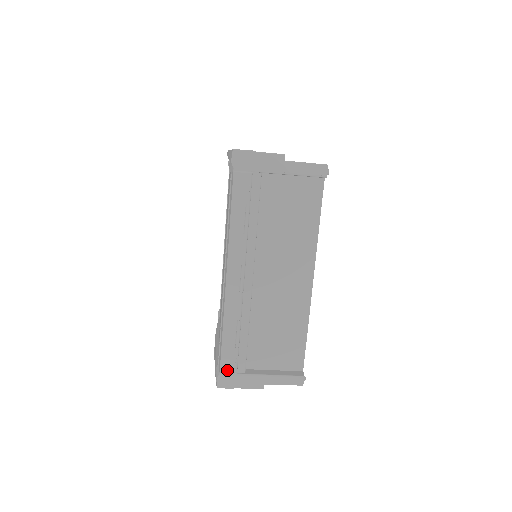
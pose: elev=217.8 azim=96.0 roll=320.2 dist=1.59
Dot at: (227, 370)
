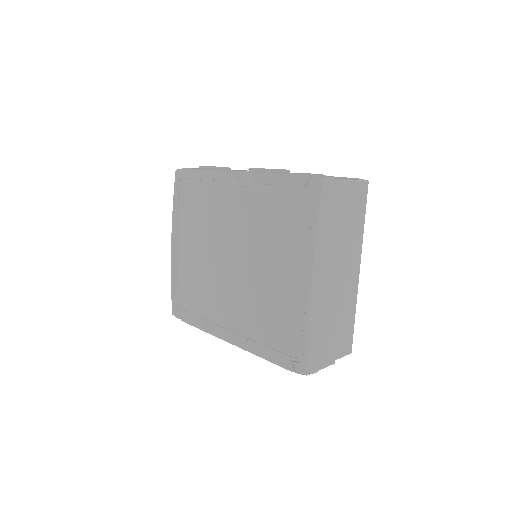
Dot at: occluded
